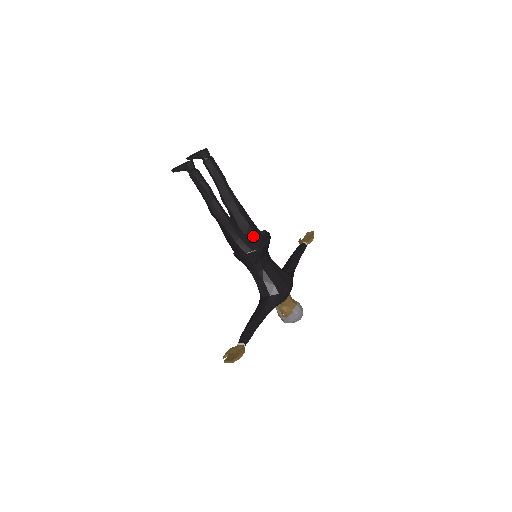
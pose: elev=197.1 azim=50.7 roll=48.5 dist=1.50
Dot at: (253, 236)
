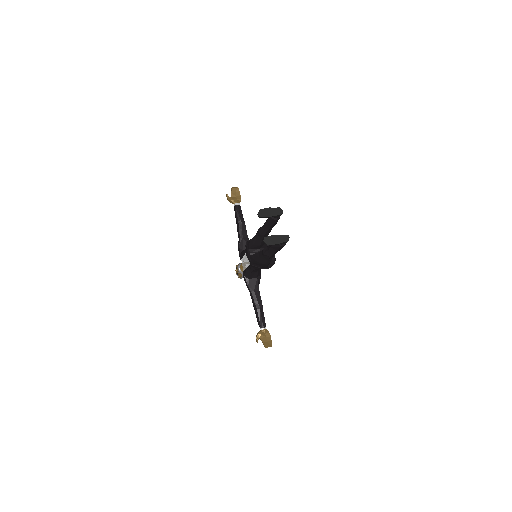
Dot at: (265, 247)
